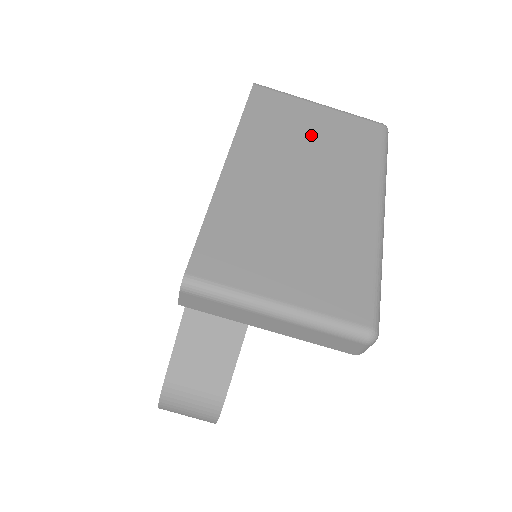
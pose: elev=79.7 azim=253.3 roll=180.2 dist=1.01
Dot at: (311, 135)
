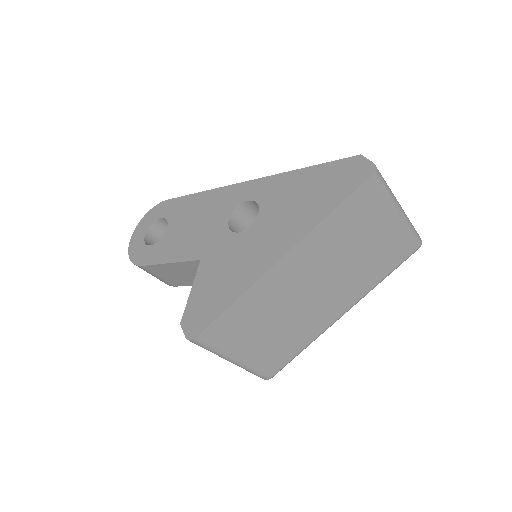
Dot at: (362, 246)
